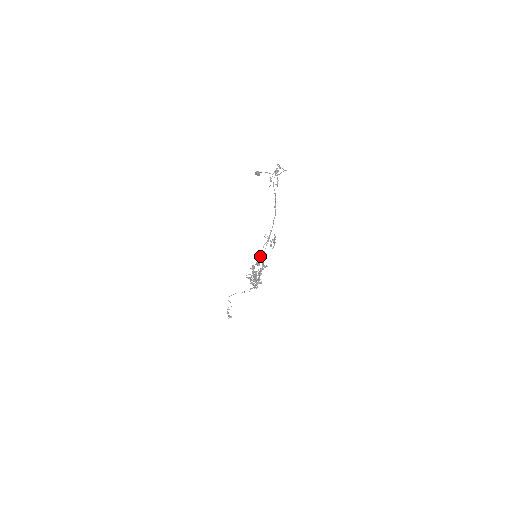
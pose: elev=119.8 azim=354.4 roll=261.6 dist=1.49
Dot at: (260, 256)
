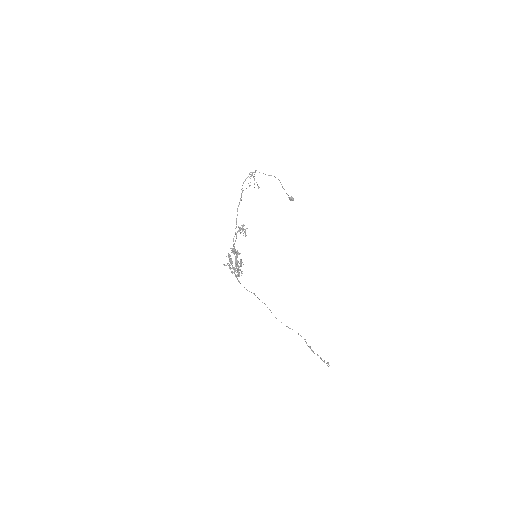
Dot at: (233, 245)
